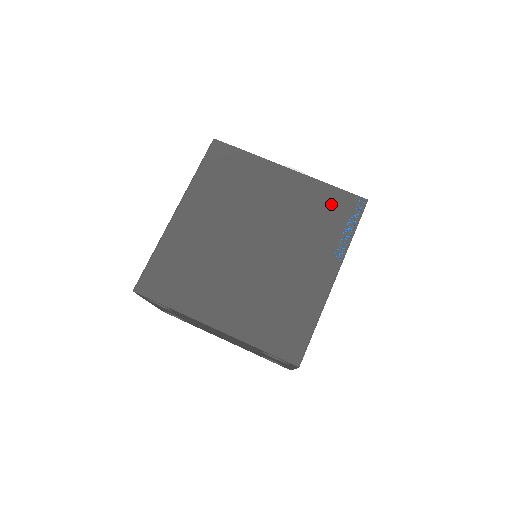
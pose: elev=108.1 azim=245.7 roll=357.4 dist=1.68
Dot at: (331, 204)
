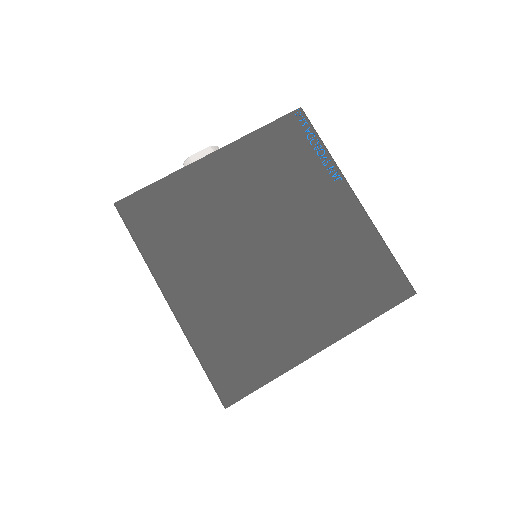
Dot at: (280, 144)
